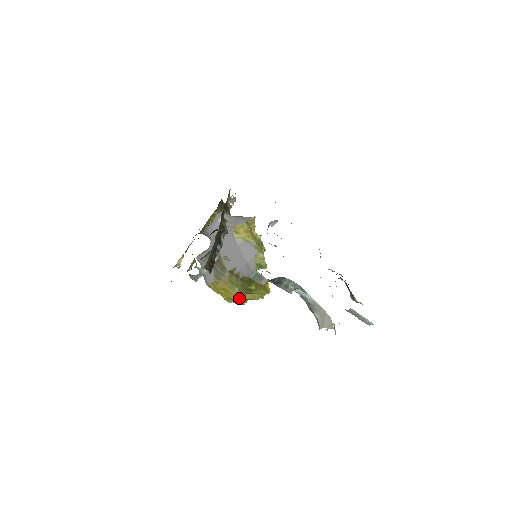
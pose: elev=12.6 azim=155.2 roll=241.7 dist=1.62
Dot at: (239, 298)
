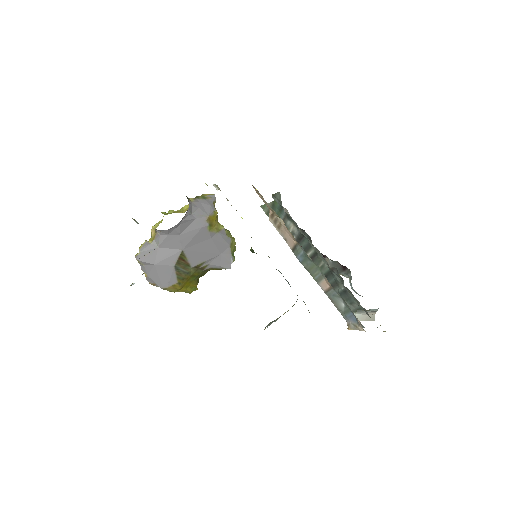
Dot at: (196, 287)
